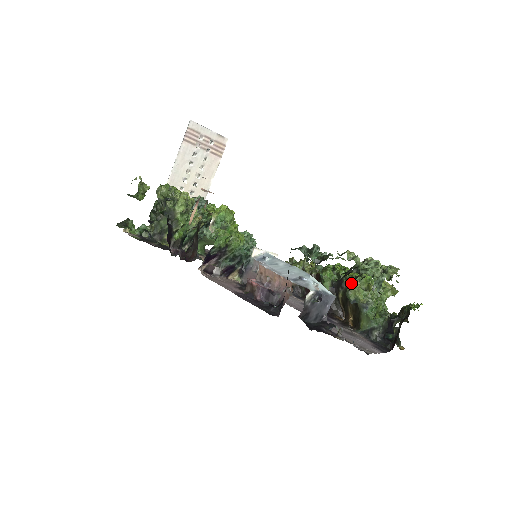
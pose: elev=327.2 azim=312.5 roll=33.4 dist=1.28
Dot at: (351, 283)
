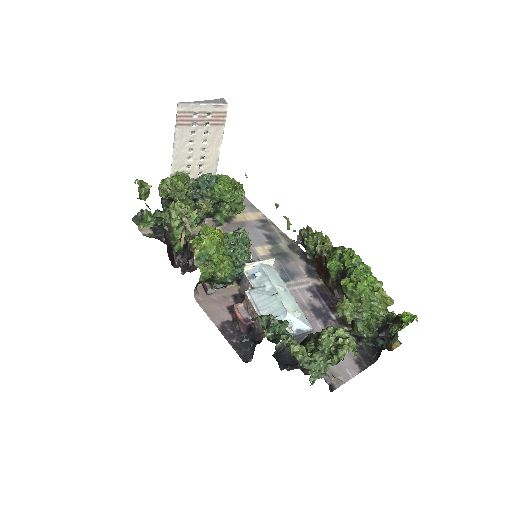
Dot at: (345, 293)
